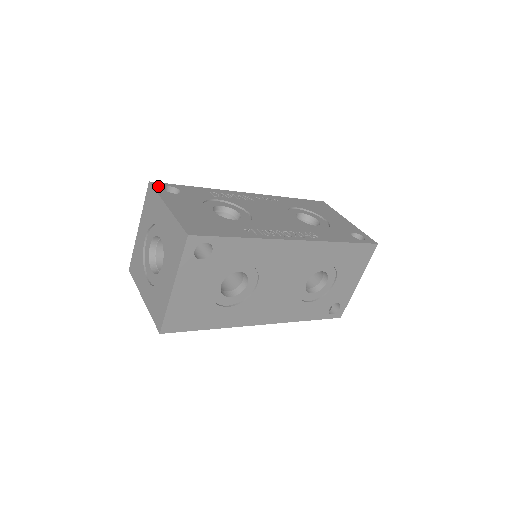
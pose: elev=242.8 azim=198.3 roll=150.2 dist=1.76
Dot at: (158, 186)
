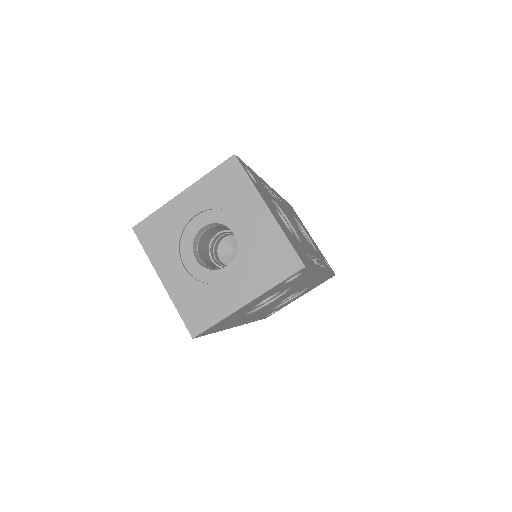
Dot at: (243, 166)
